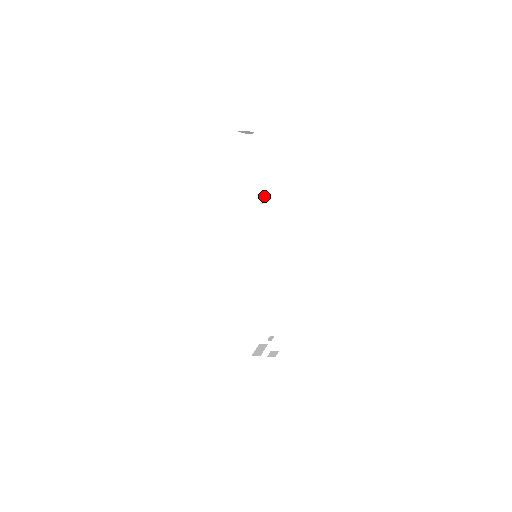
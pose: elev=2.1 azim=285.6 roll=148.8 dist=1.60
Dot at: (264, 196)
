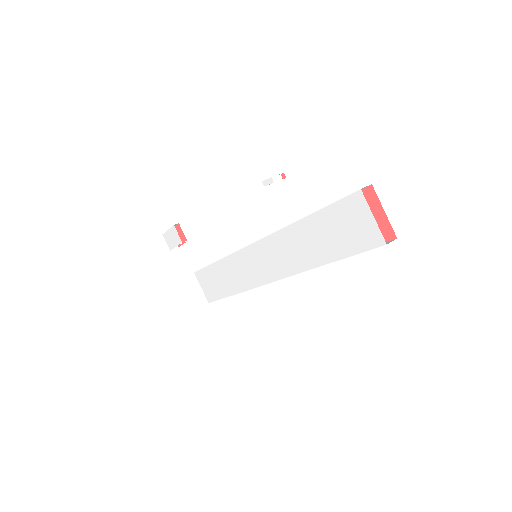
Dot at: (276, 176)
